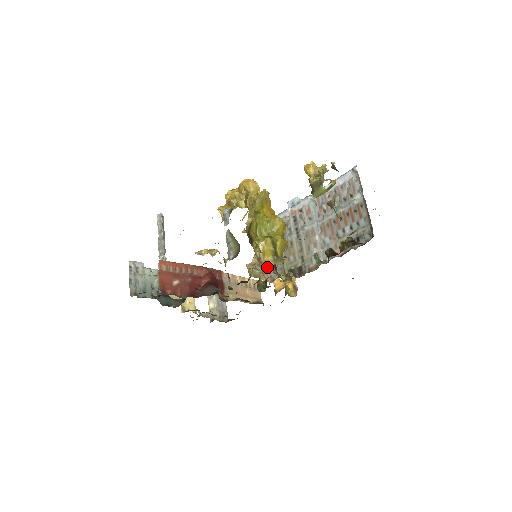
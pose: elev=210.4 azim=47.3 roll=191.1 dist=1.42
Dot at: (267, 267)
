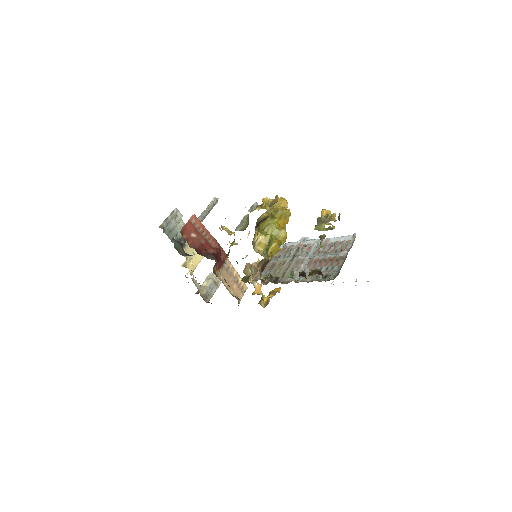
Dot at: (258, 271)
